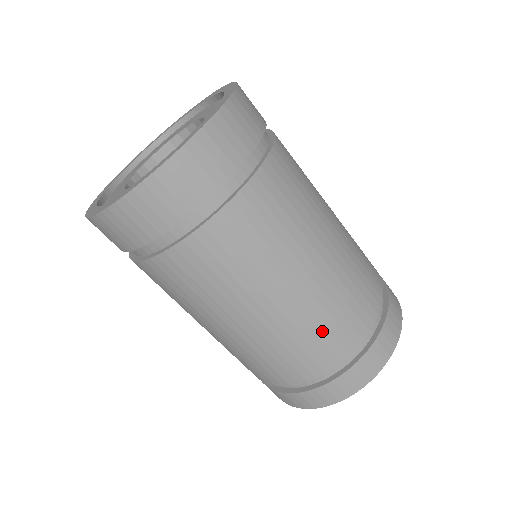
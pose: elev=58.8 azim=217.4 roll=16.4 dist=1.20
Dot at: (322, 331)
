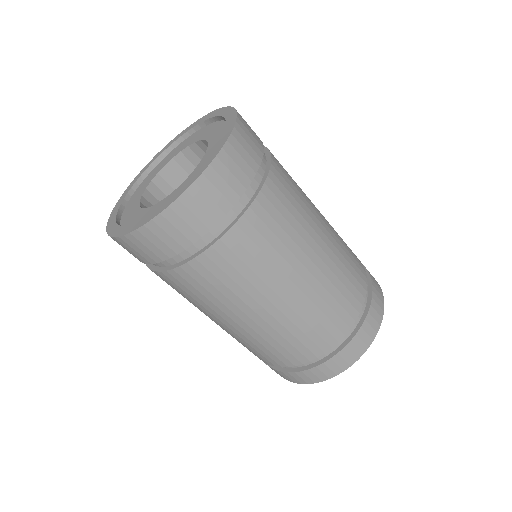
Dot at: (270, 348)
